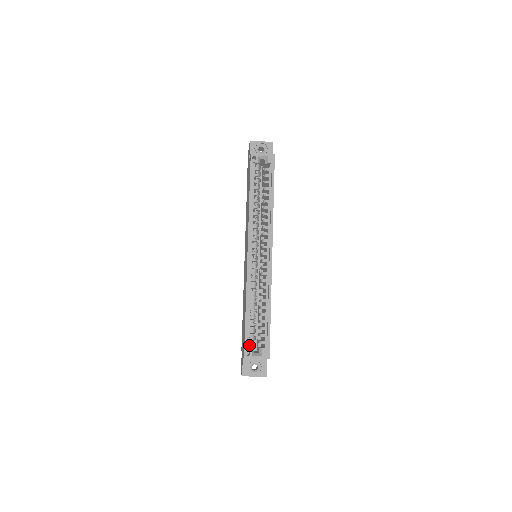
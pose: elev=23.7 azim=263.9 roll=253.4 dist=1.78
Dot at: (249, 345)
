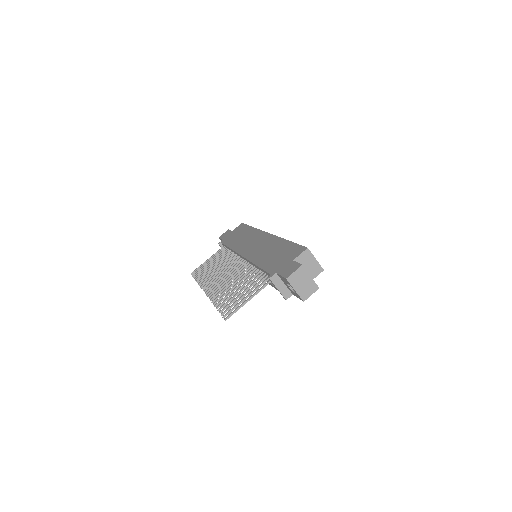
Dot at: occluded
